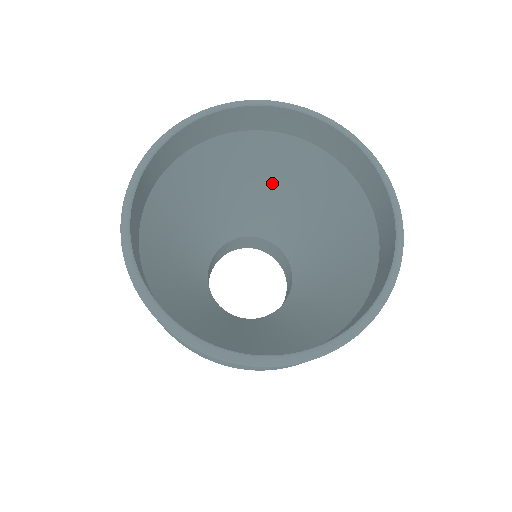
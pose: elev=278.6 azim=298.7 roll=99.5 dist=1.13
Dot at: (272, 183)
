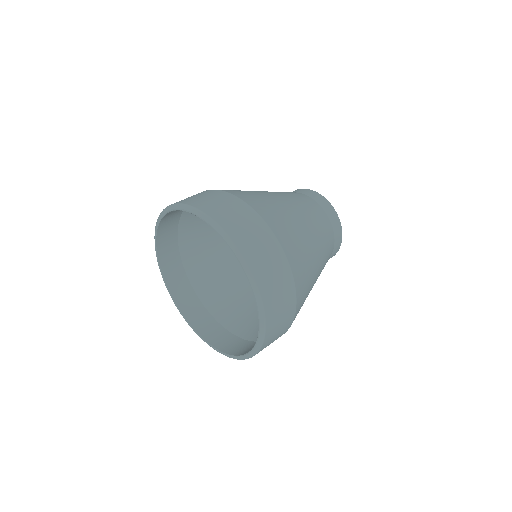
Dot at: occluded
